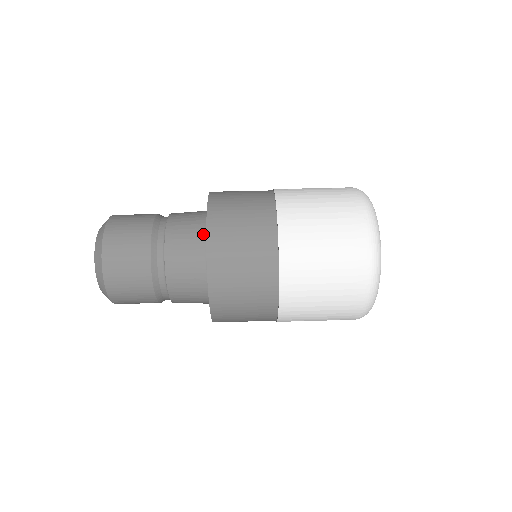
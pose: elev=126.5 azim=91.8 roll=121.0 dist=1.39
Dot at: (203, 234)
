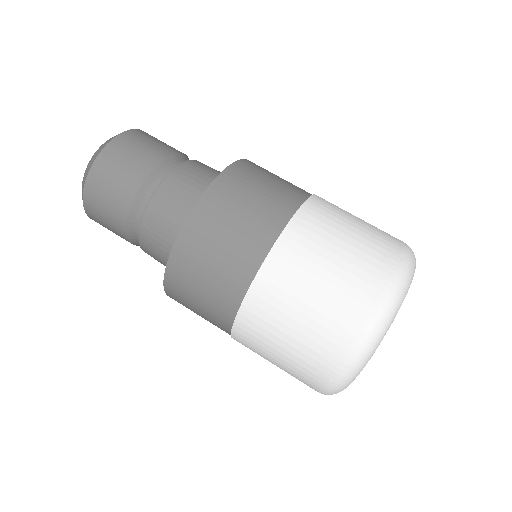
Dot at: occluded
